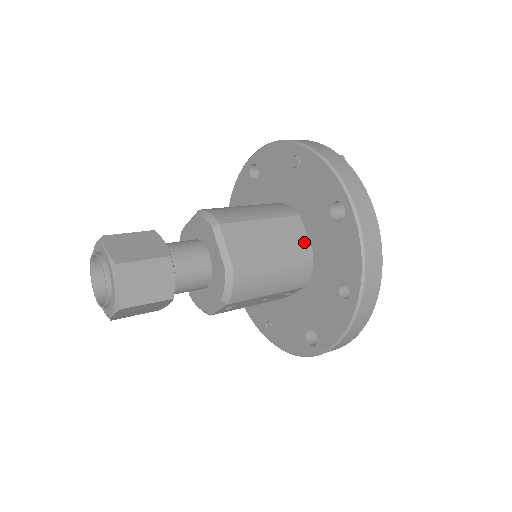
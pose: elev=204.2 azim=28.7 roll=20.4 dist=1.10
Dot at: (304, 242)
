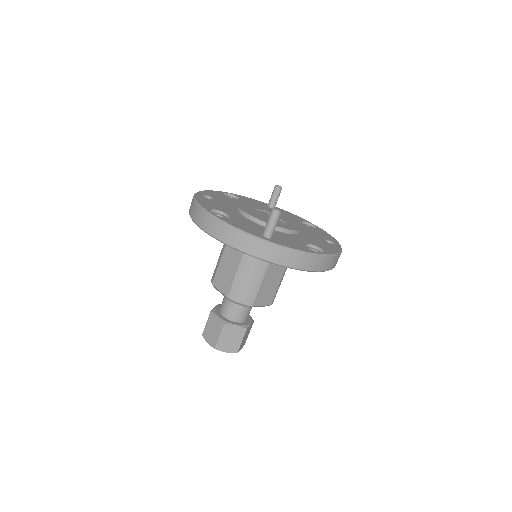
Dot at: occluded
